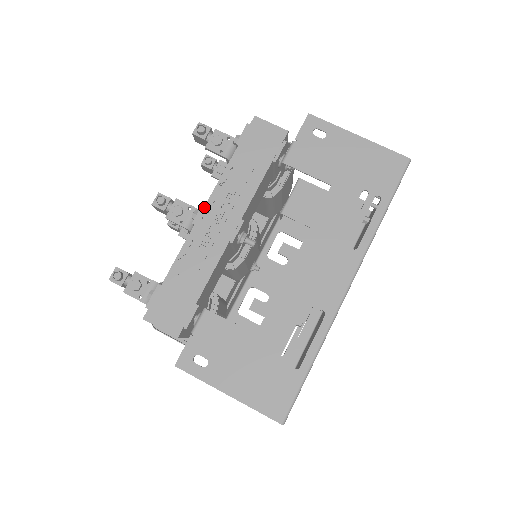
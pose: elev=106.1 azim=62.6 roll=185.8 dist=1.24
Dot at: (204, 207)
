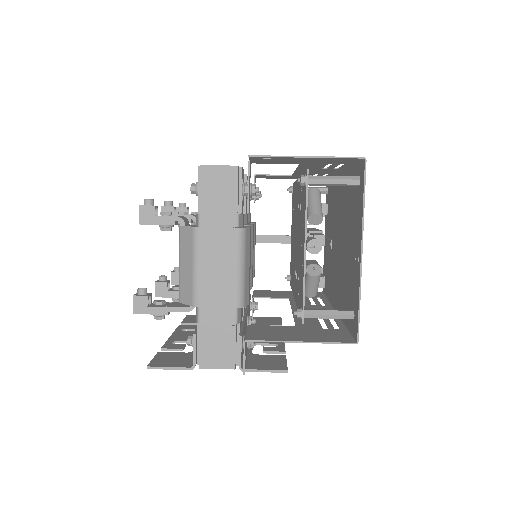
Dot at: occluded
